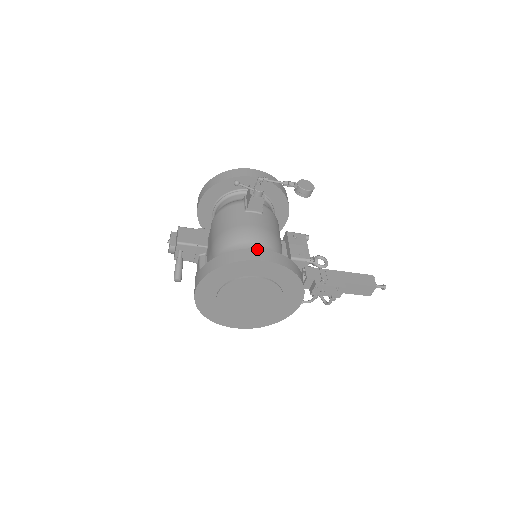
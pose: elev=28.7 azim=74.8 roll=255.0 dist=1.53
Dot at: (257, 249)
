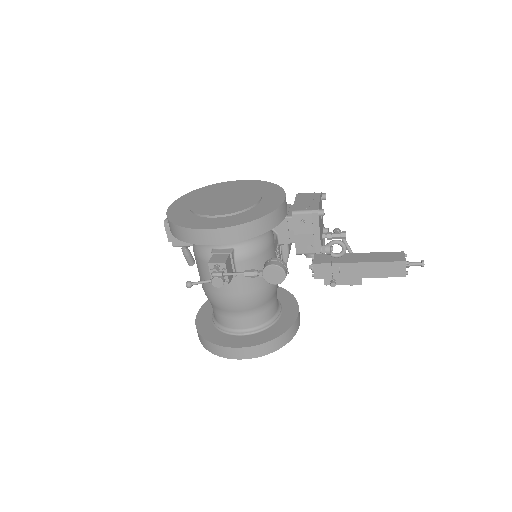
Dot at: (229, 348)
